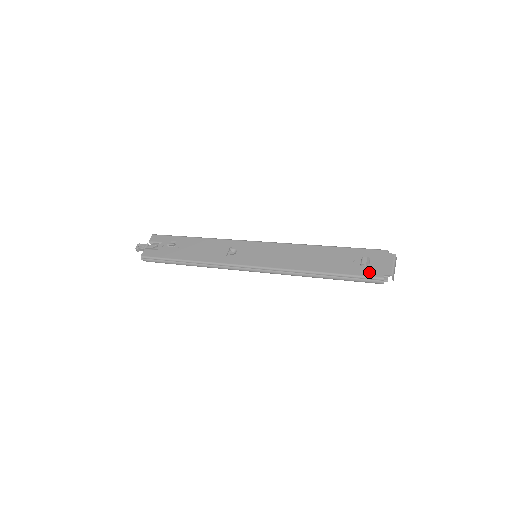
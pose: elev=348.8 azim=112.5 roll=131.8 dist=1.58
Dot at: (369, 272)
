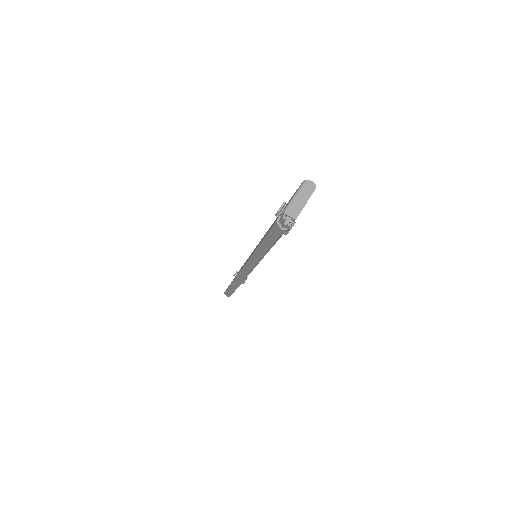
Dot at: (275, 221)
